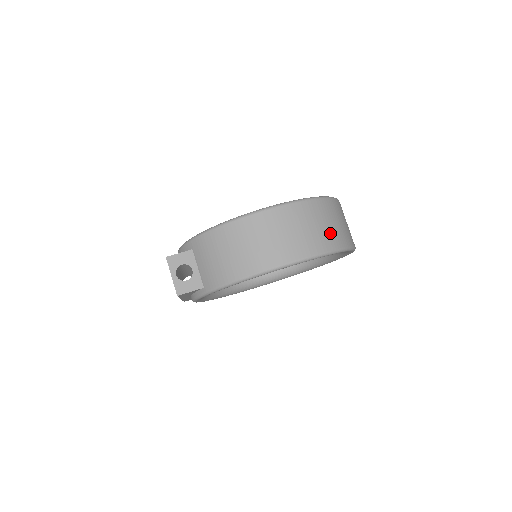
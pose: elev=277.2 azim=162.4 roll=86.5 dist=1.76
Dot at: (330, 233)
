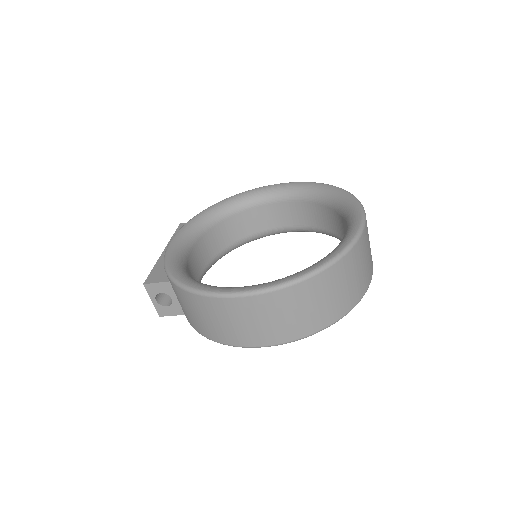
Dot at: (319, 313)
